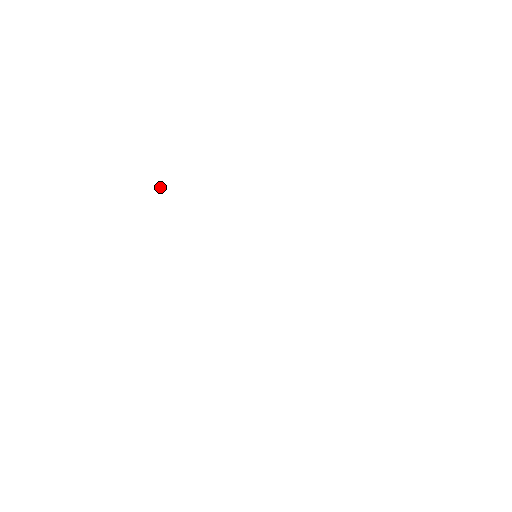
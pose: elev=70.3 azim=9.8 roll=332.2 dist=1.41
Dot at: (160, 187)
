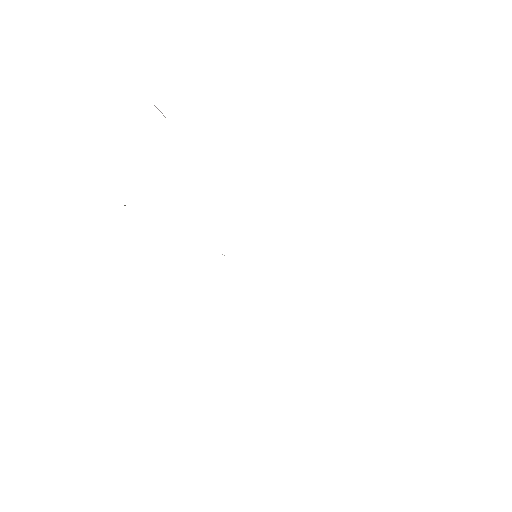
Dot at: (125, 205)
